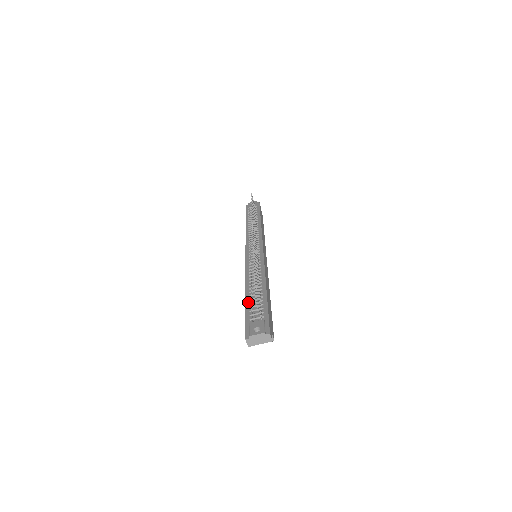
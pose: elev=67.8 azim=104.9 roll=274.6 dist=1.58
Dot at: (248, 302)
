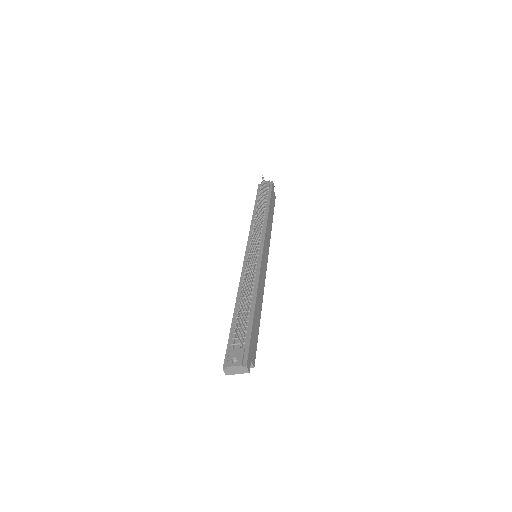
Dot at: (234, 321)
